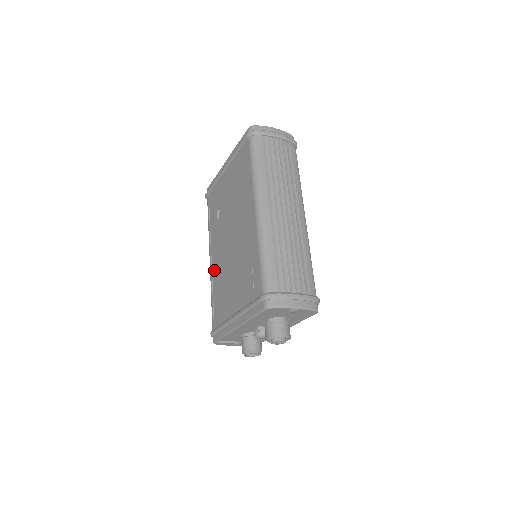
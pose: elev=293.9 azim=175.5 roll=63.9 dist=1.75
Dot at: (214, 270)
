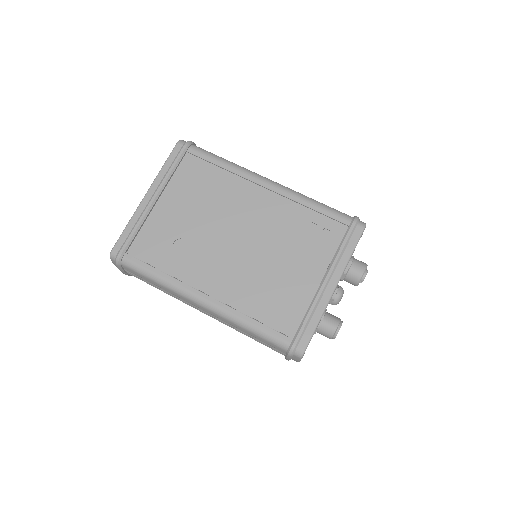
Dot at: (228, 296)
